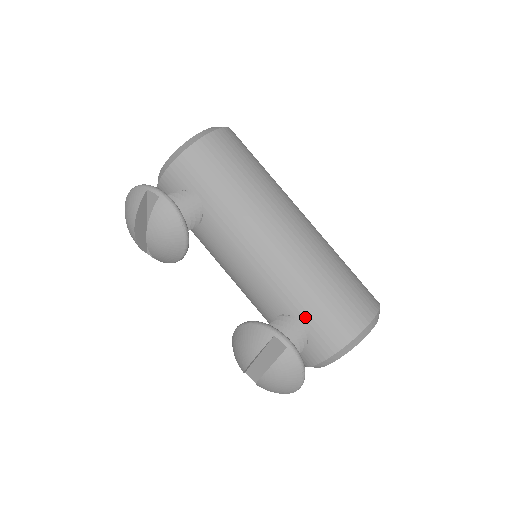
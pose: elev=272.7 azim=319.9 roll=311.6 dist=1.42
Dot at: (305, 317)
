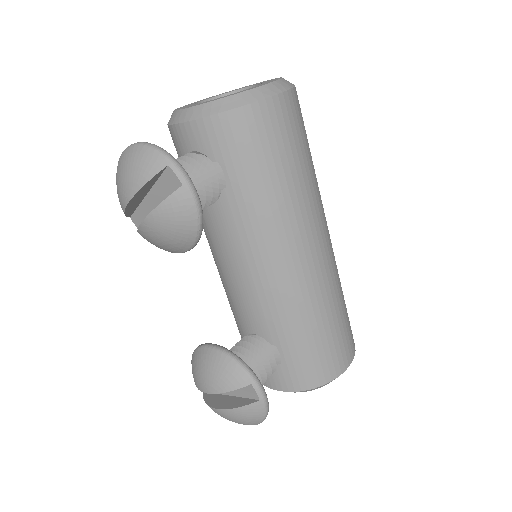
Dot at: (283, 351)
